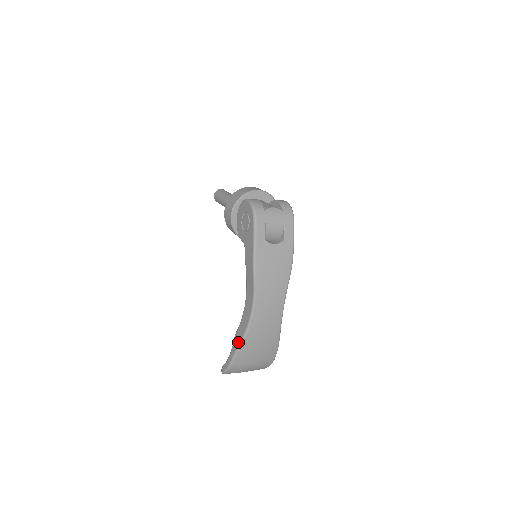
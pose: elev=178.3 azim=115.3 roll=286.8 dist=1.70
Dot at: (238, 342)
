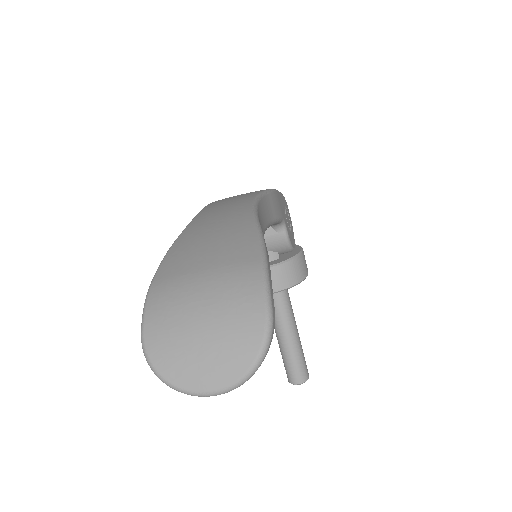
Dot at: occluded
